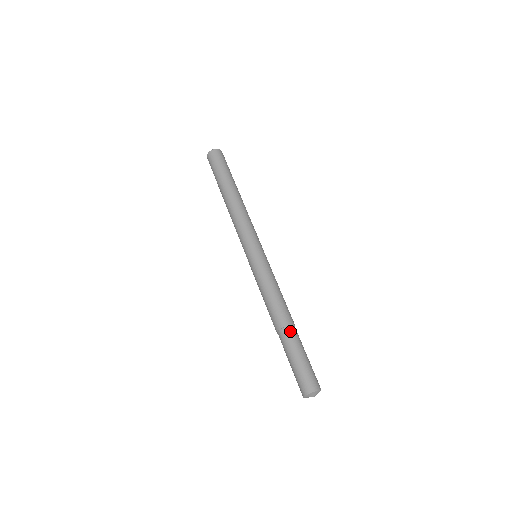
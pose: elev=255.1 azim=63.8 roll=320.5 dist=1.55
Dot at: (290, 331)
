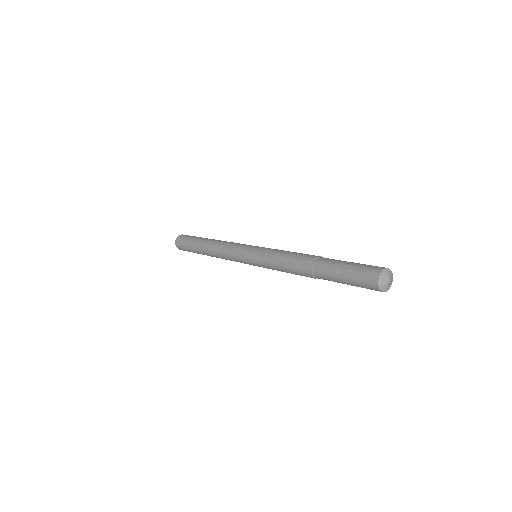
Dot at: (319, 264)
